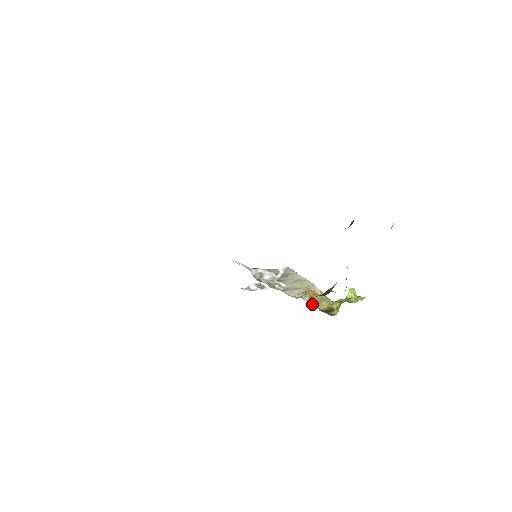
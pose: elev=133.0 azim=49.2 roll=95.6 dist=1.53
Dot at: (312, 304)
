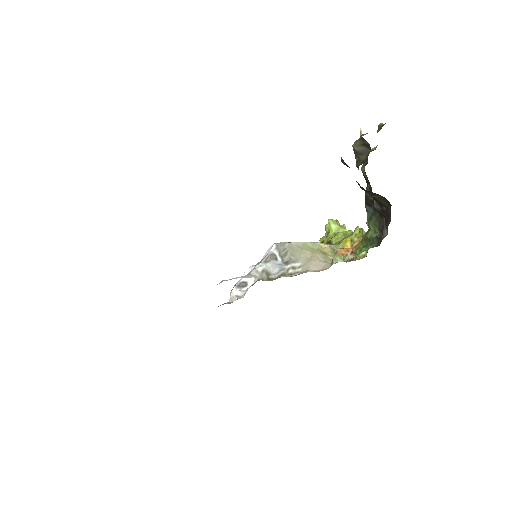
Dot at: occluded
